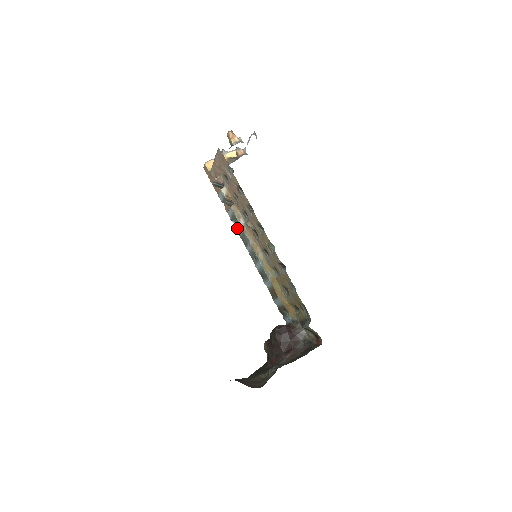
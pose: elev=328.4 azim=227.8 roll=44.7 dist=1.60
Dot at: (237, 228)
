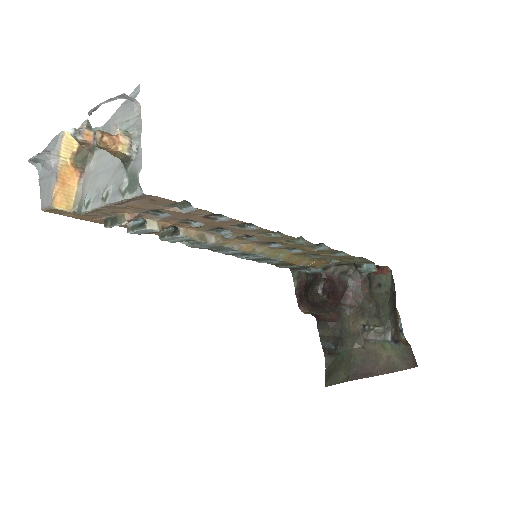
Dot at: (194, 246)
